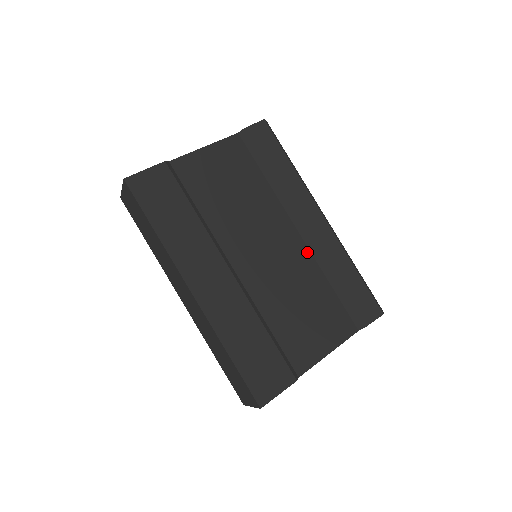
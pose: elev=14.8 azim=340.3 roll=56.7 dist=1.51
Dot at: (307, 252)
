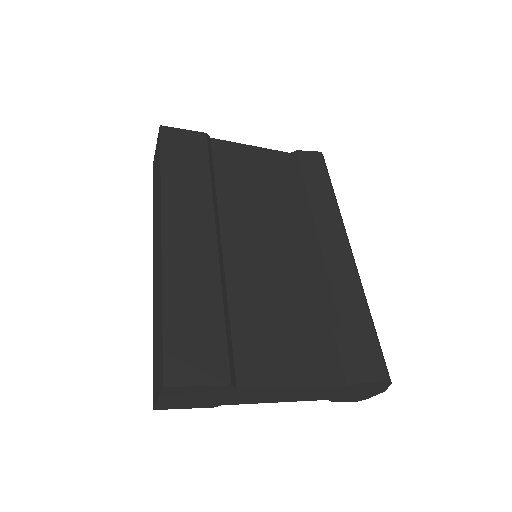
Dot at: (316, 272)
